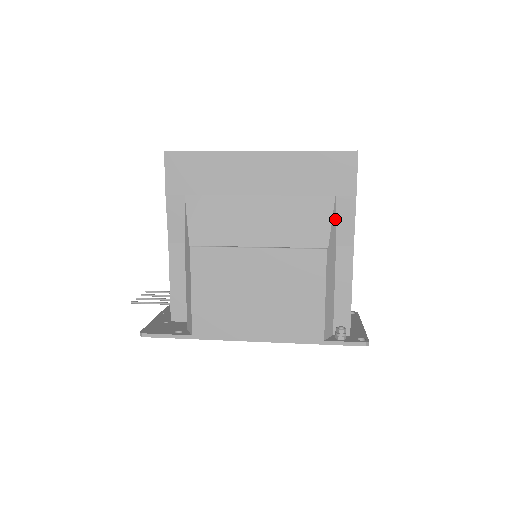
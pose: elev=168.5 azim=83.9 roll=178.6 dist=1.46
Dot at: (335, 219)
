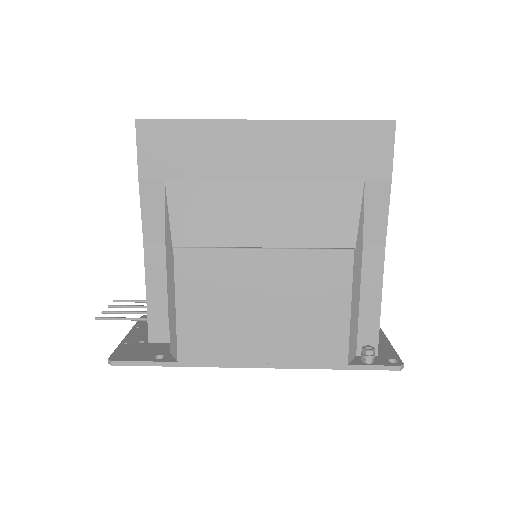
Dot at: (363, 210)
